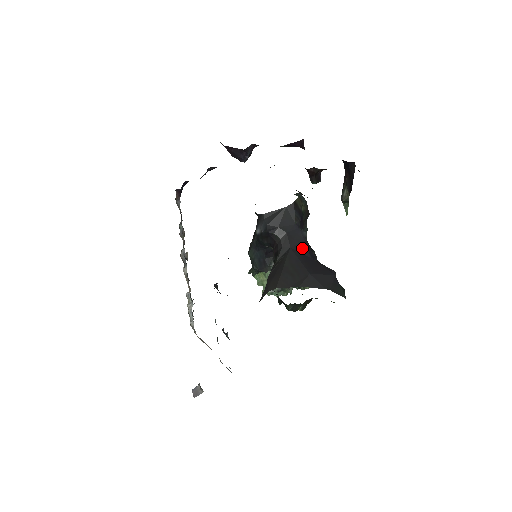
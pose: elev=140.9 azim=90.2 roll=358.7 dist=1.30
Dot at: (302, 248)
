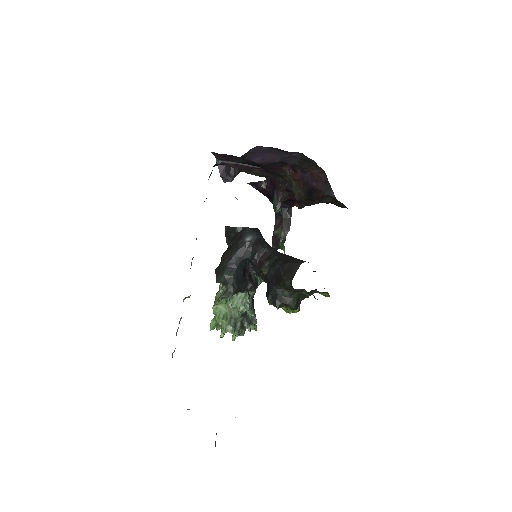
Dot at: occluded
